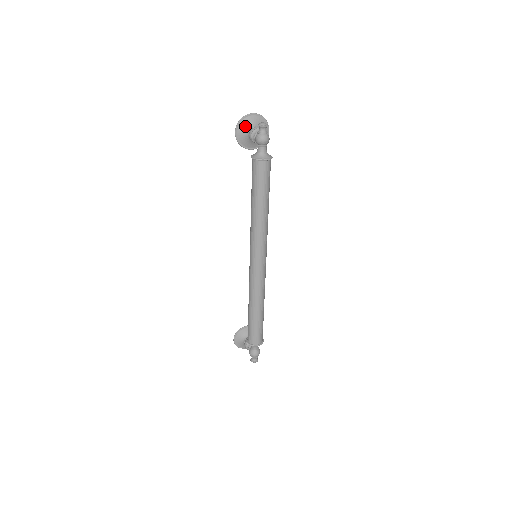
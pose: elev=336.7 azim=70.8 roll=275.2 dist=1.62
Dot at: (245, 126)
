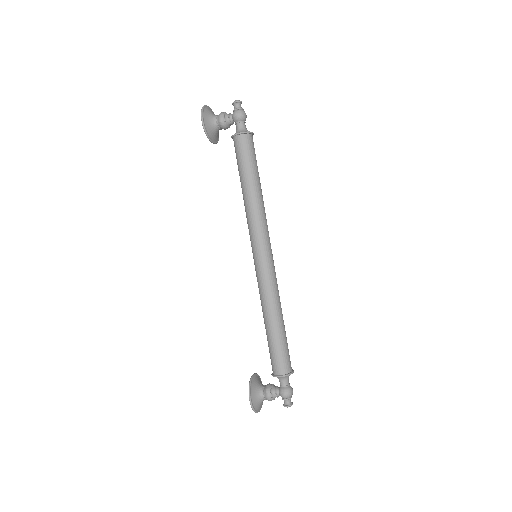
Dot at: (208, 115)
